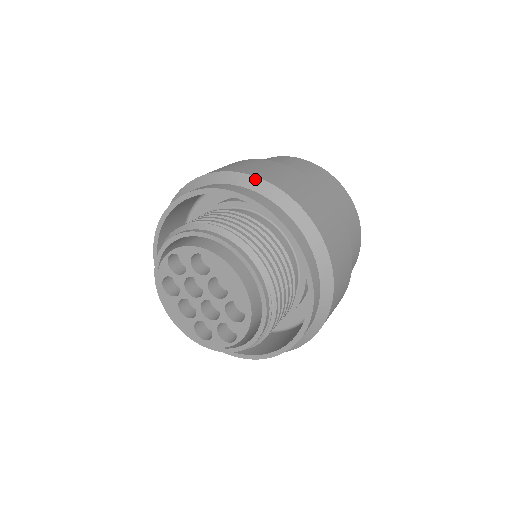
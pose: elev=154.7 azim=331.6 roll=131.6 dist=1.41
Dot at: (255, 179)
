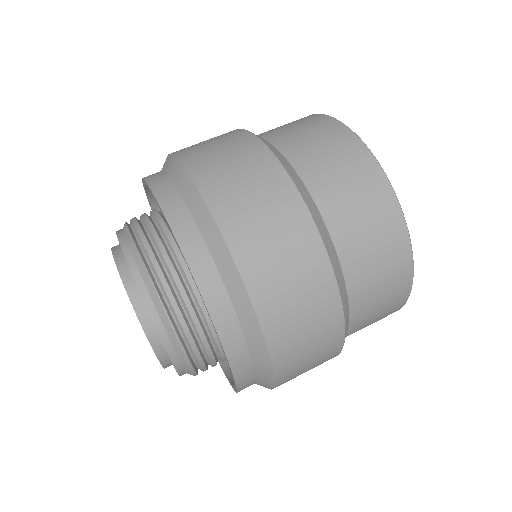
Dot at: (249, 306)
